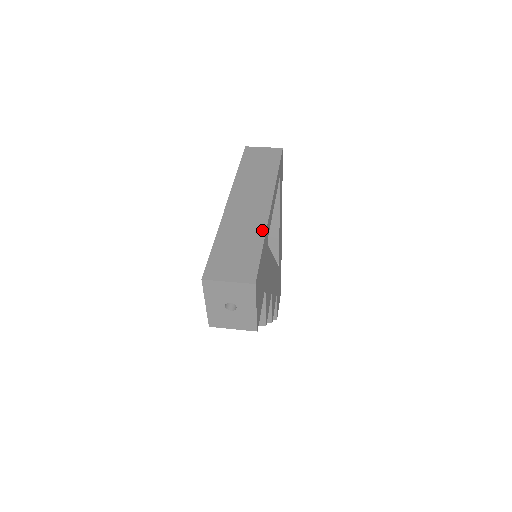
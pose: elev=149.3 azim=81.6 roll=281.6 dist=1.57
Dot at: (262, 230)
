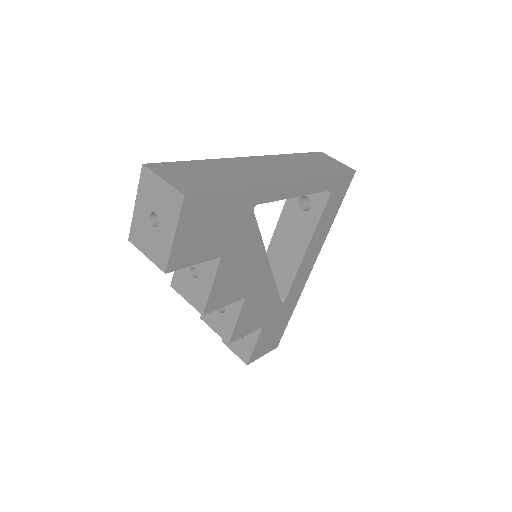
Dot at: (252, 182)
